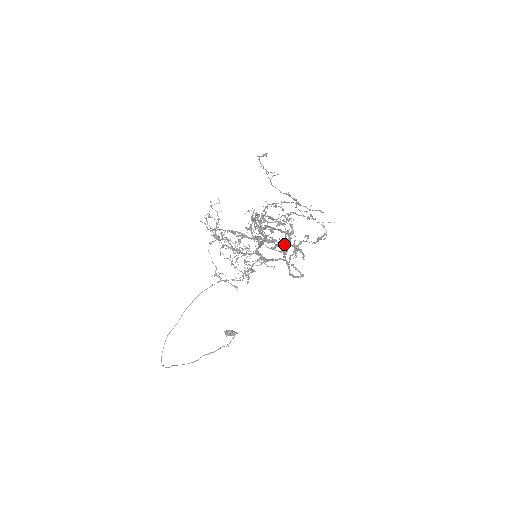
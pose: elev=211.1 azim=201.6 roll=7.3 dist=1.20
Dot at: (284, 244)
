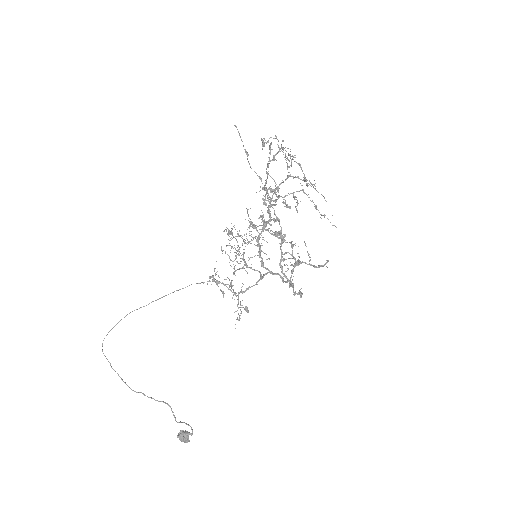
Dot at: (285, 234)
